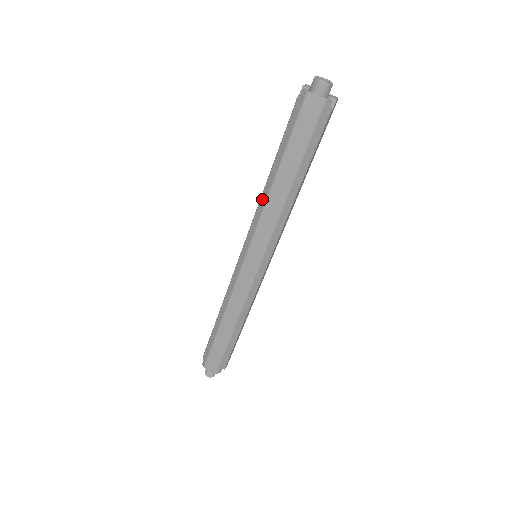
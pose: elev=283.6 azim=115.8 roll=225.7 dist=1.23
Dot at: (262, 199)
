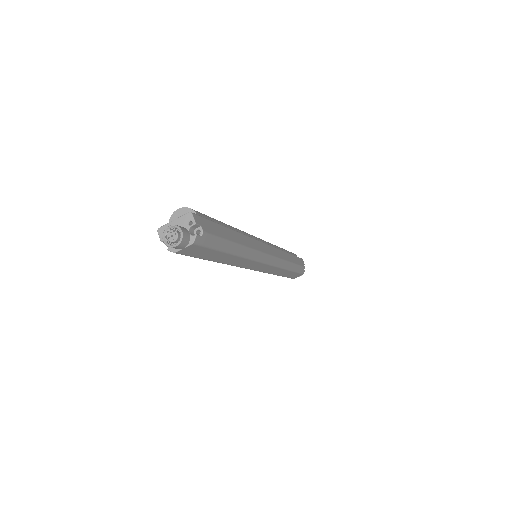
Dot at: occluded
